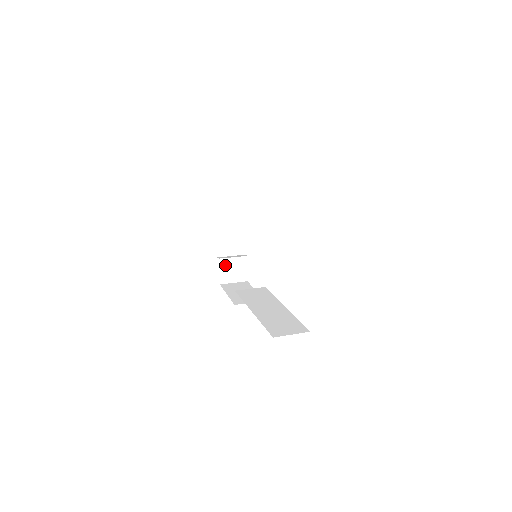
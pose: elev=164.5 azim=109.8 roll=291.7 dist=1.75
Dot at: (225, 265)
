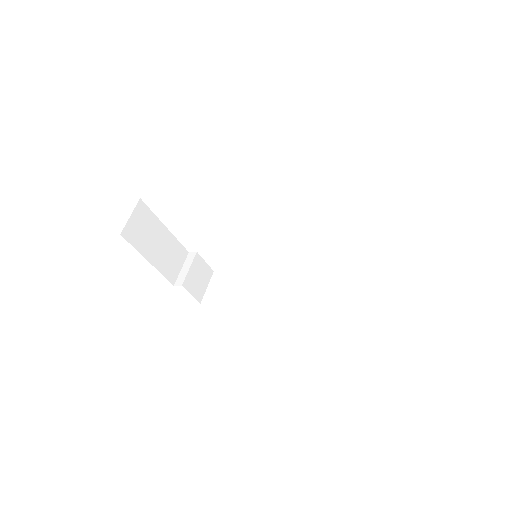
Dot at: (190, 284)
